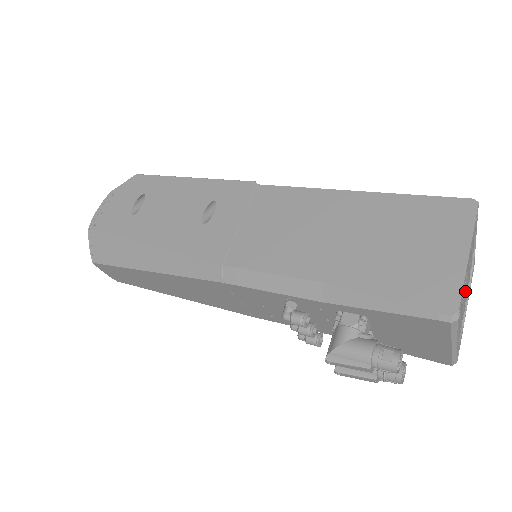
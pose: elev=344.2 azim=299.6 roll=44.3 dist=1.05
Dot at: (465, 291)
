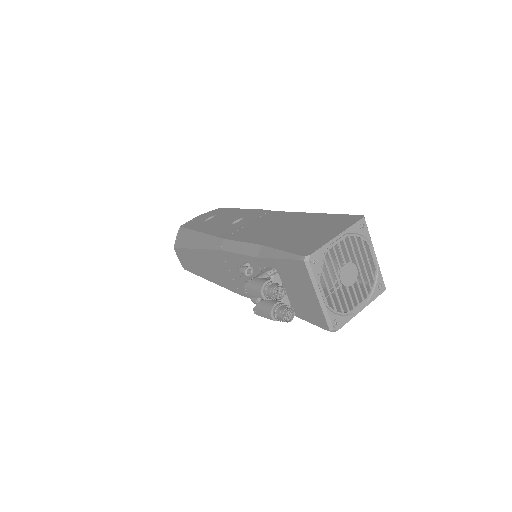
Dot at: (350, 278)
